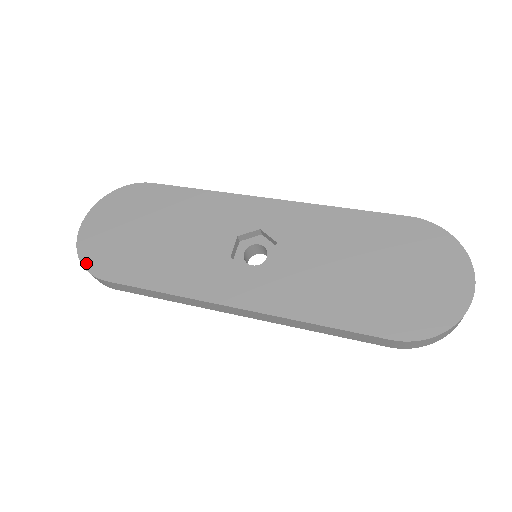
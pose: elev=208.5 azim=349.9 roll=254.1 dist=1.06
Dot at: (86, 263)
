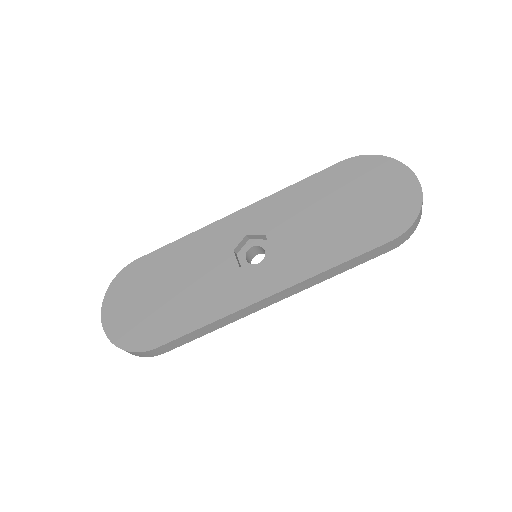
Dot at: (129, 348)
